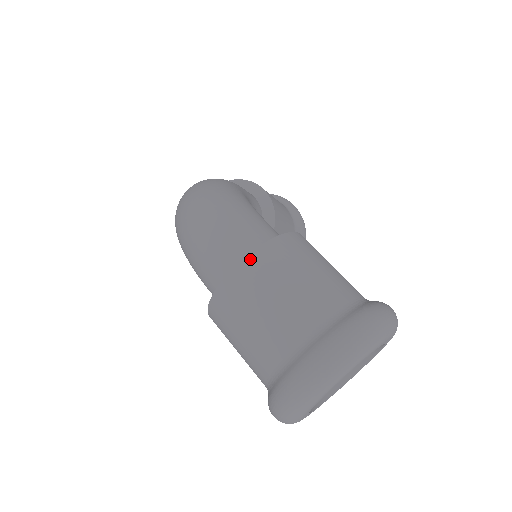
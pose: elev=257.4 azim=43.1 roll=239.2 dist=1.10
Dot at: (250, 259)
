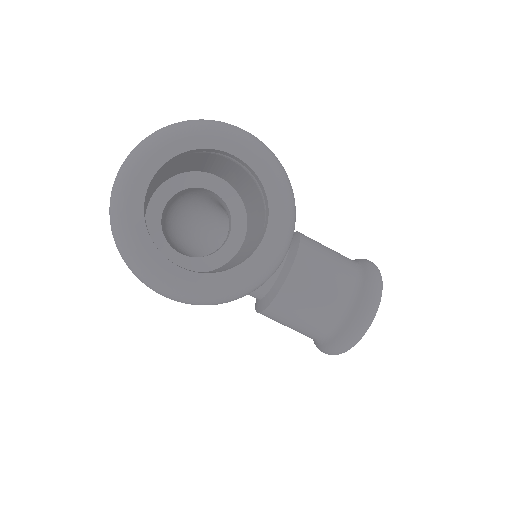
Dot at: occluded
